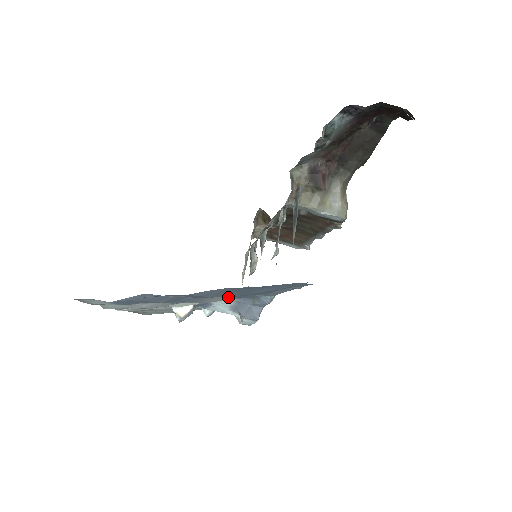
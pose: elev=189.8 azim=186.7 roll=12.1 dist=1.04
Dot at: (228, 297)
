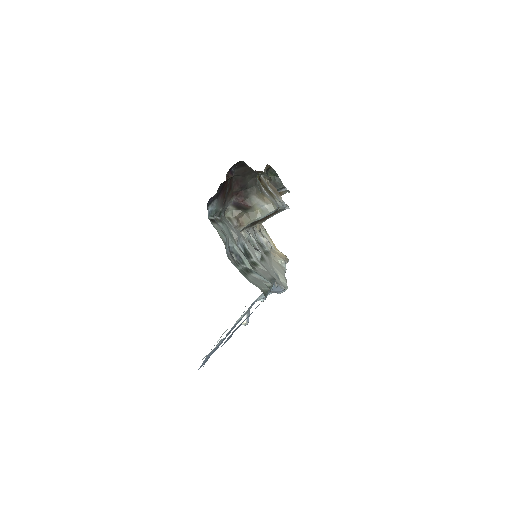
Dot at: (253, 304)
